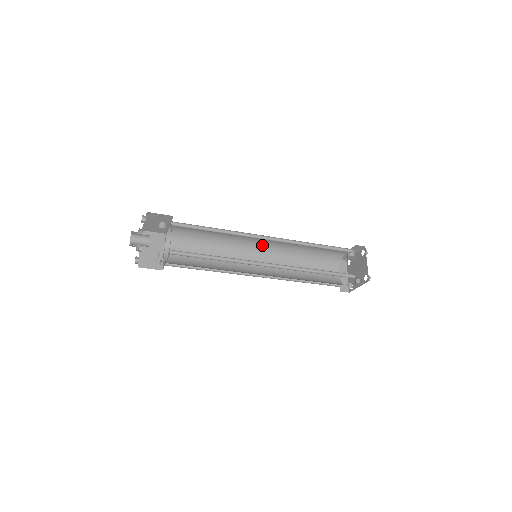
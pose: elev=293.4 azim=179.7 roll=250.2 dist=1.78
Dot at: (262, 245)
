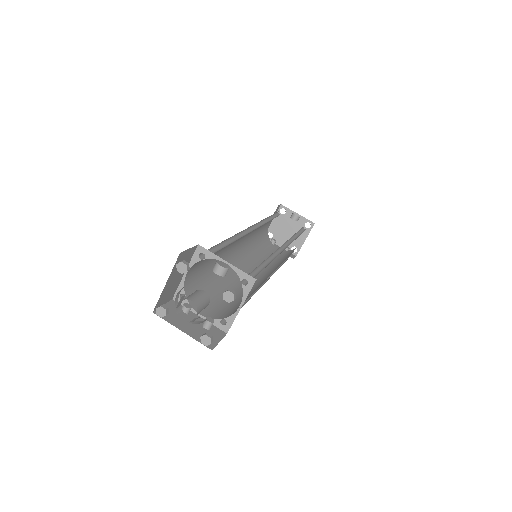
Dot at: occluded
